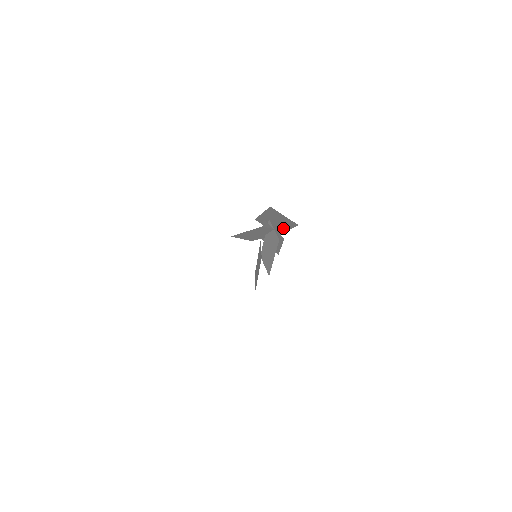
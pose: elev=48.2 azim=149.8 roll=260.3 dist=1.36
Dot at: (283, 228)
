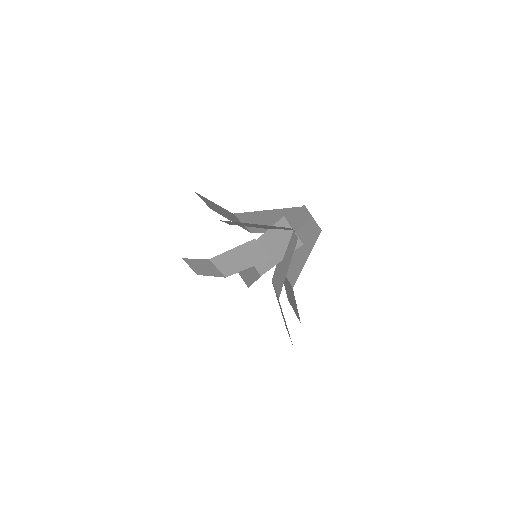
Dot at: (303, 259)
